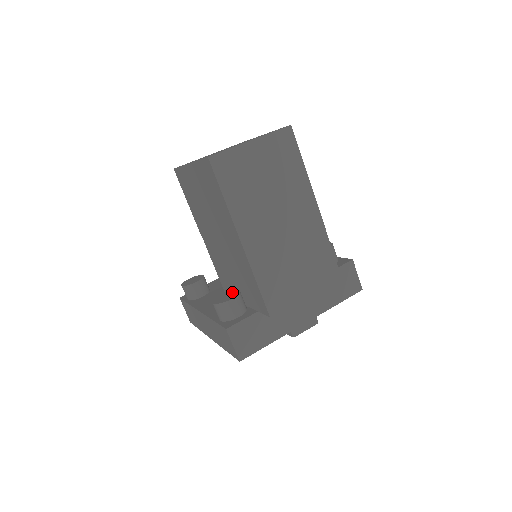
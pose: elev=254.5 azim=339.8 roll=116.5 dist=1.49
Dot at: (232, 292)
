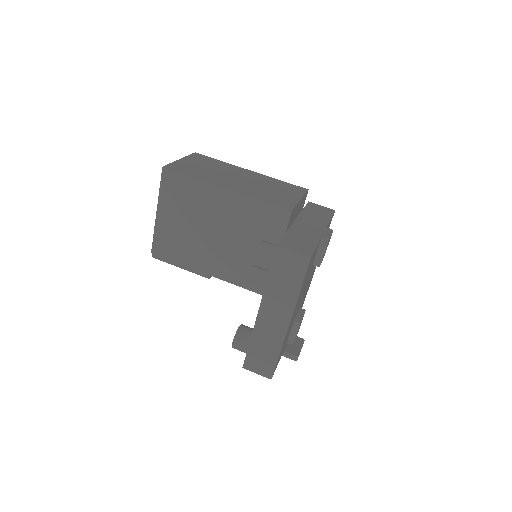
Dot at: occluded
